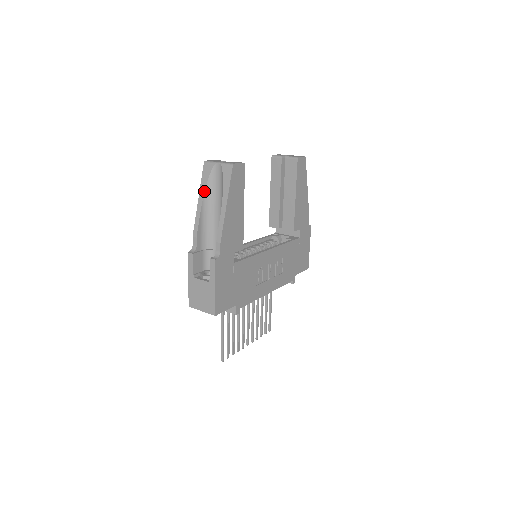
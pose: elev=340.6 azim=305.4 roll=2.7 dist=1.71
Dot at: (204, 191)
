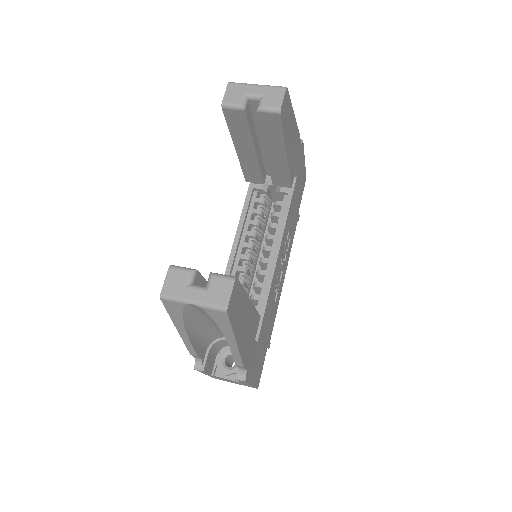
Dot at: (183, 325)
